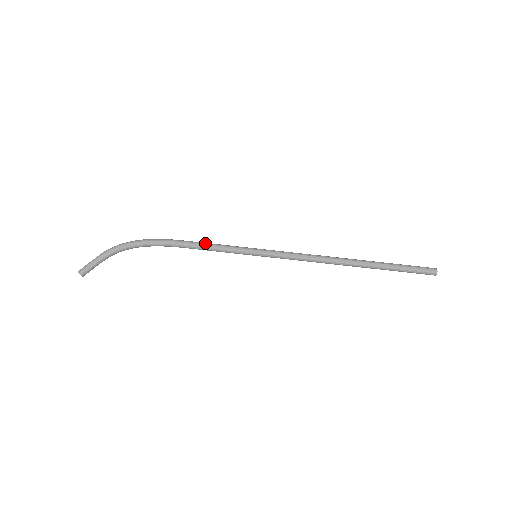
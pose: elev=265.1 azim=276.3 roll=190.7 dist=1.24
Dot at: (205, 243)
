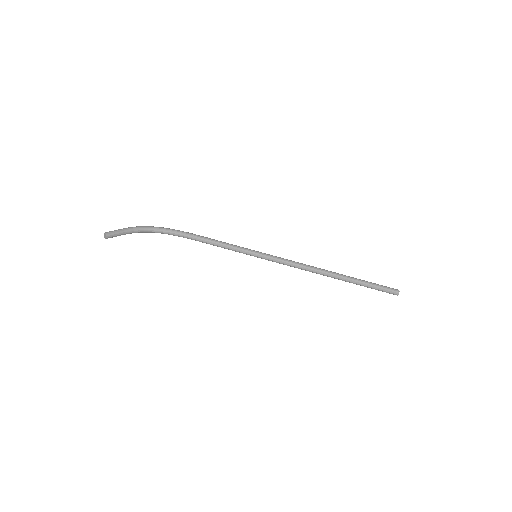
Dot at: (216, 240)
